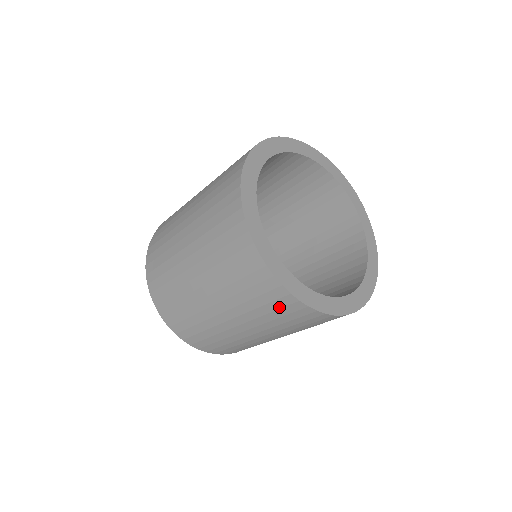
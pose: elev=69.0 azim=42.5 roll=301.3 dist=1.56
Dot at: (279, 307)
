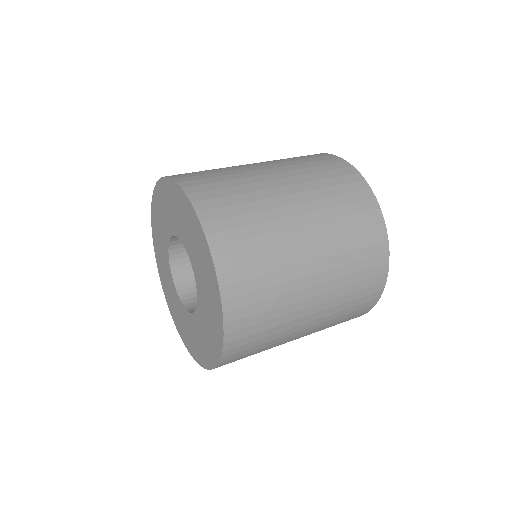
Dot at: (369, 244)
